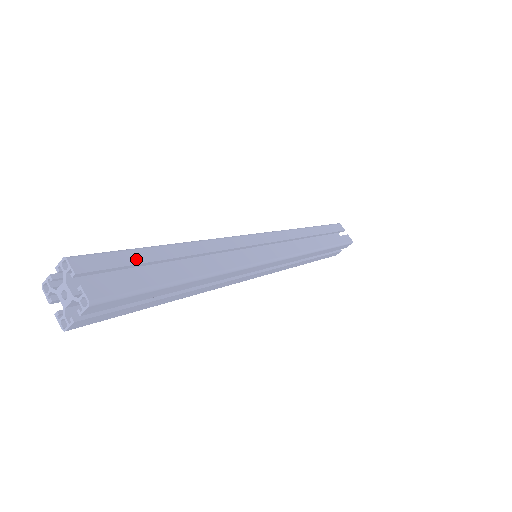
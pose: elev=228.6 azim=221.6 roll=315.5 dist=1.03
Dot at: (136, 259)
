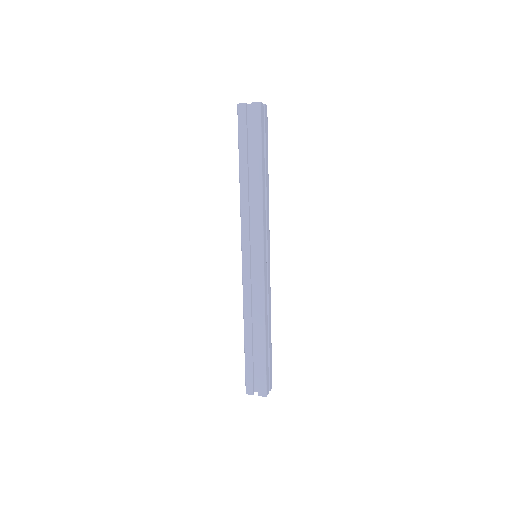
Dot at: occluded
